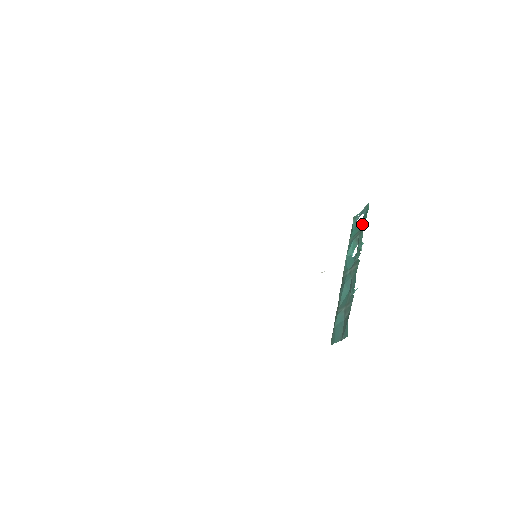
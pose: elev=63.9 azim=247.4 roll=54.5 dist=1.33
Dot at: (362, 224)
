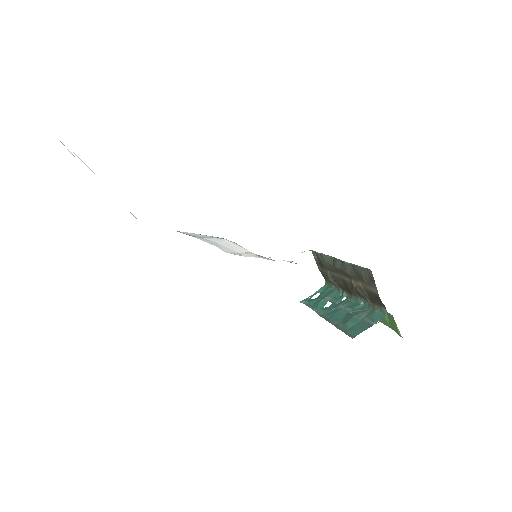
Dot at: (326, 293)
